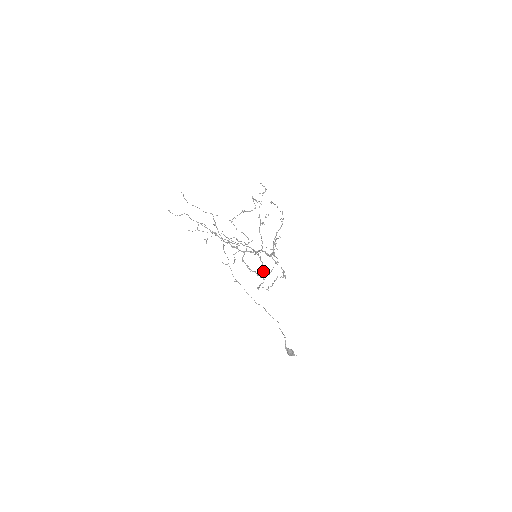
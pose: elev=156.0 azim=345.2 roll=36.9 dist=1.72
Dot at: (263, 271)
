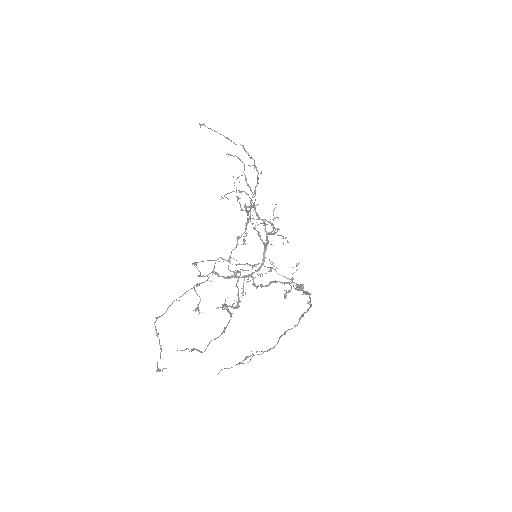
Dot at: (305, 294)
